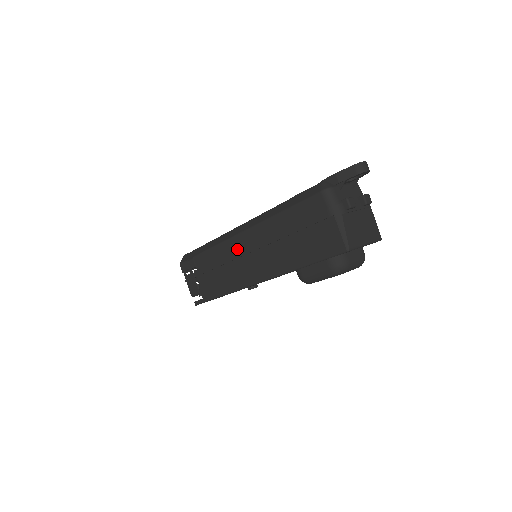
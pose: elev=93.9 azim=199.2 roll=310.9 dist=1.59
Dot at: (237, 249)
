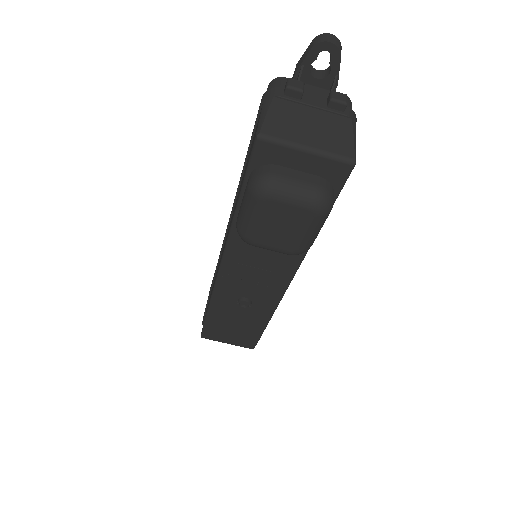
Dot at: occluded
